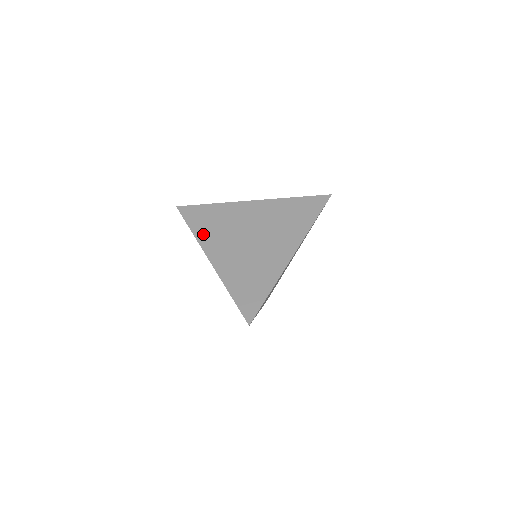
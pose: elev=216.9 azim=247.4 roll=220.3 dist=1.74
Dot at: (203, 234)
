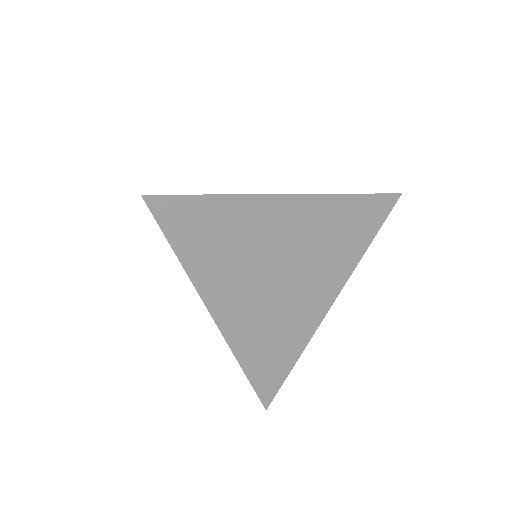
Dot at: (203, 269)
